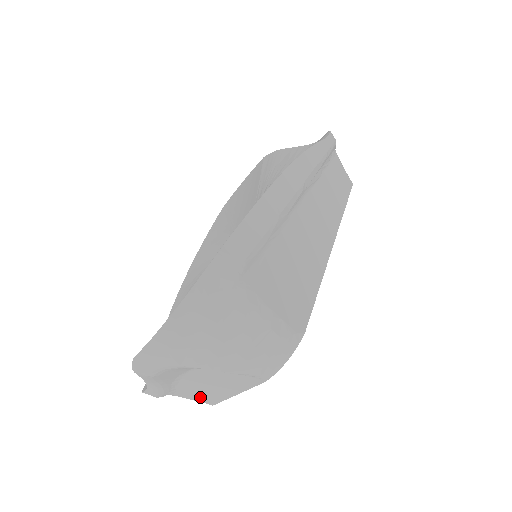
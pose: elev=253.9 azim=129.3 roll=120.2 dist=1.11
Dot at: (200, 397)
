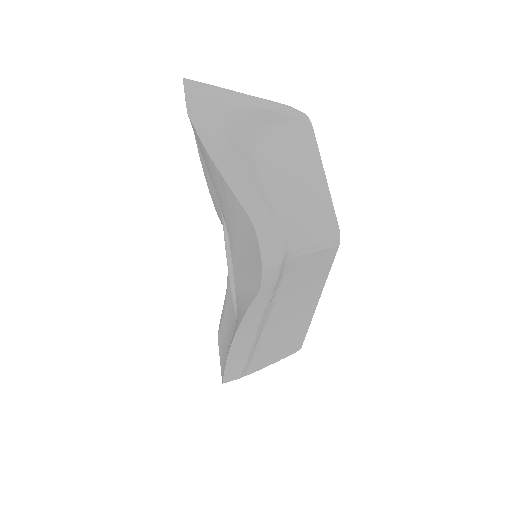
Dot at: (312, 216)
